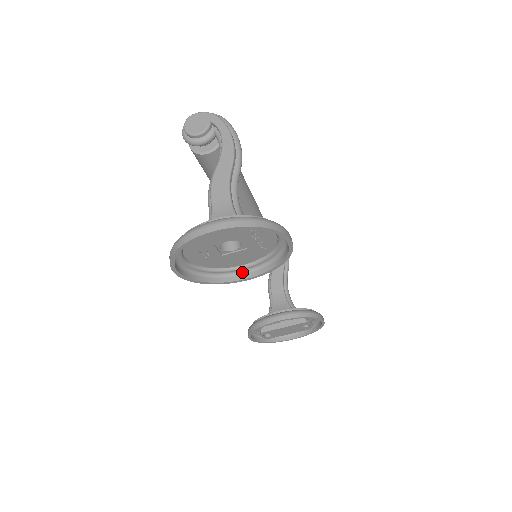
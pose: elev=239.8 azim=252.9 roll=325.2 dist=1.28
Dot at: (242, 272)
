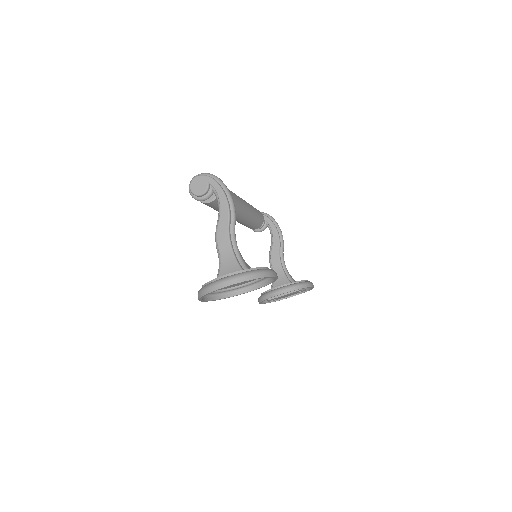
Dot at: (247, 287)
